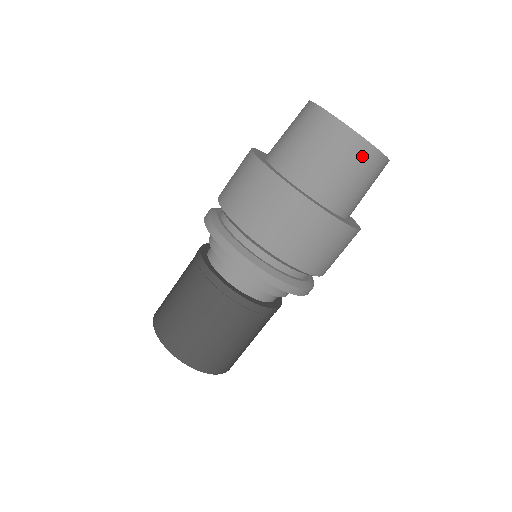
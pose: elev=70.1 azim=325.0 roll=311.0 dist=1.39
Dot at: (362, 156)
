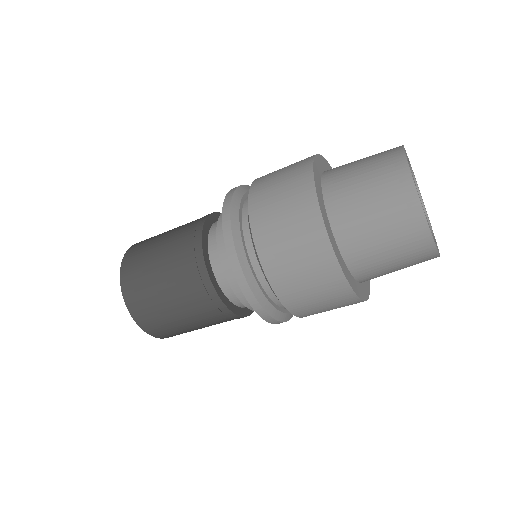
Dot at: (424, 261)
